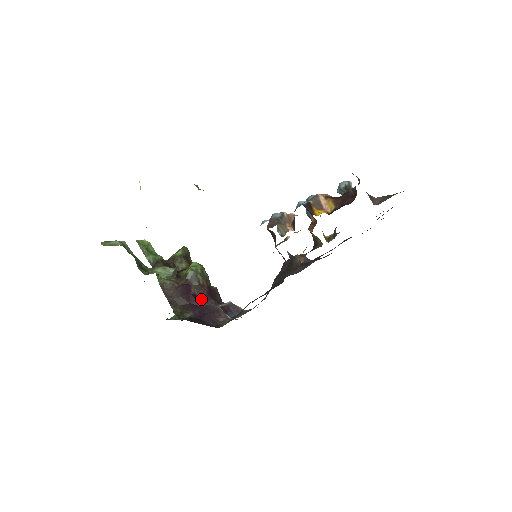
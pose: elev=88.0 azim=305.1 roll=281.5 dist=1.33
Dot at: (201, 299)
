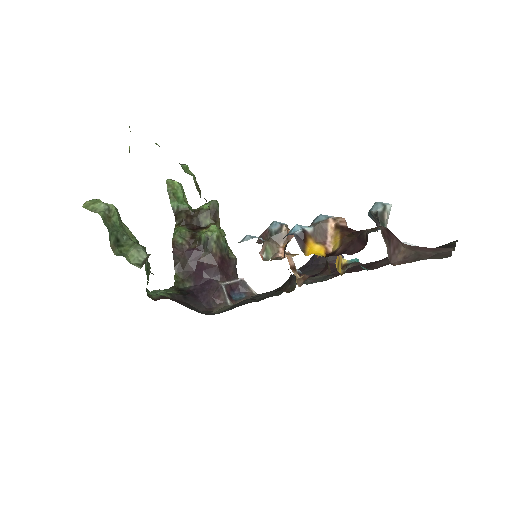
Dot at: (208, 270)
